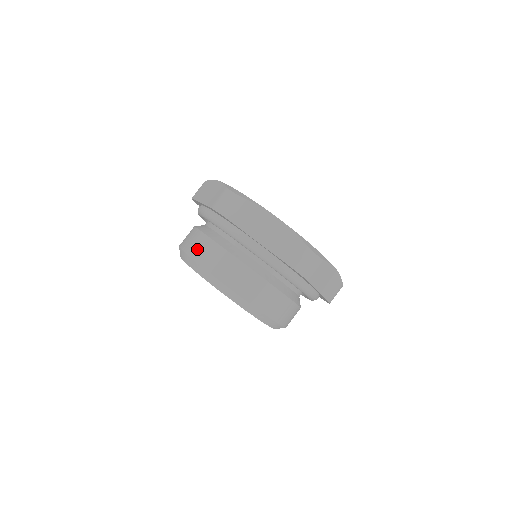
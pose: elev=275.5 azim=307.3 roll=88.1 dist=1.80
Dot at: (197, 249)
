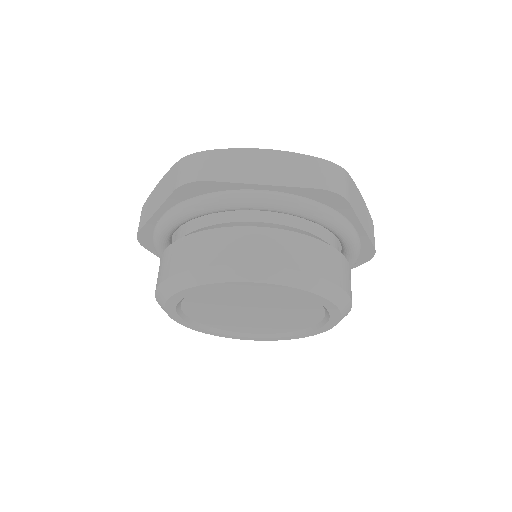
Dot at: (186, 256)
